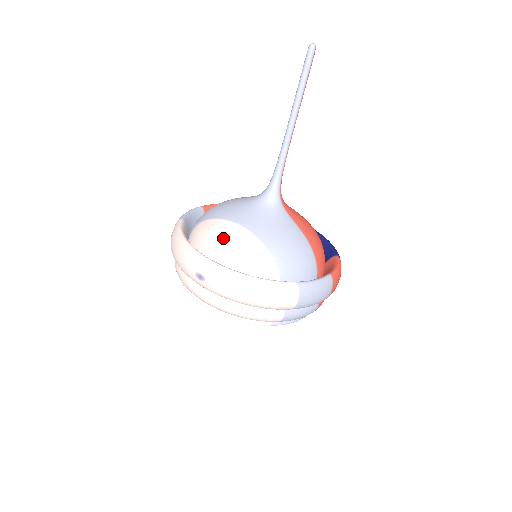
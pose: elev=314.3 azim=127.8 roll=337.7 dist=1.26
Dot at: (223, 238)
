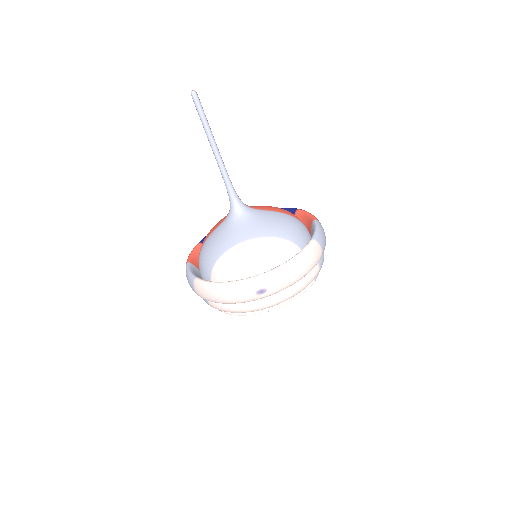
Dot at: (246, 258)
